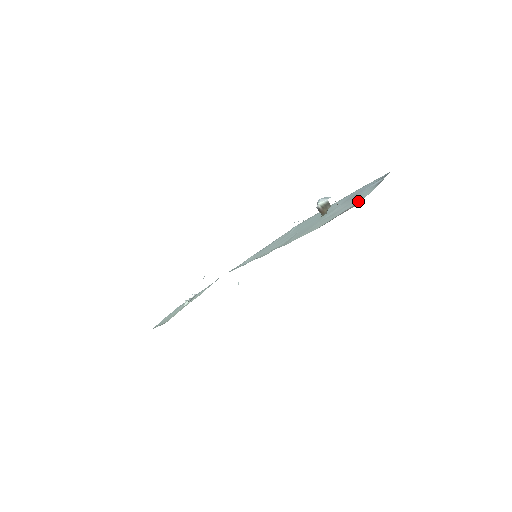
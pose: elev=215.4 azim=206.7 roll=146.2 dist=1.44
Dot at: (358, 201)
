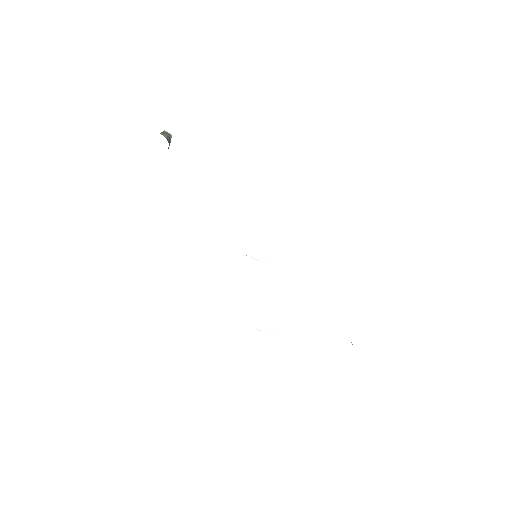
Dot at: occluded
